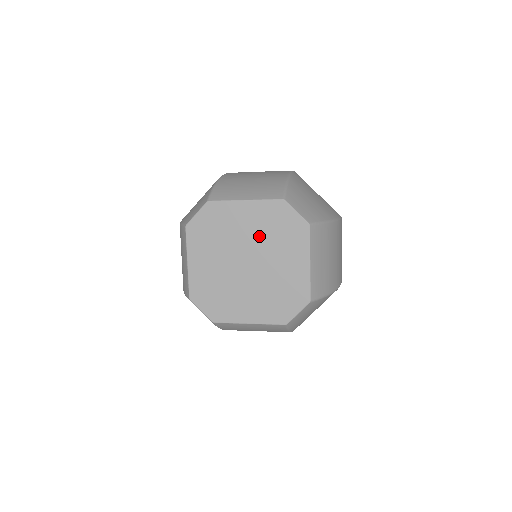
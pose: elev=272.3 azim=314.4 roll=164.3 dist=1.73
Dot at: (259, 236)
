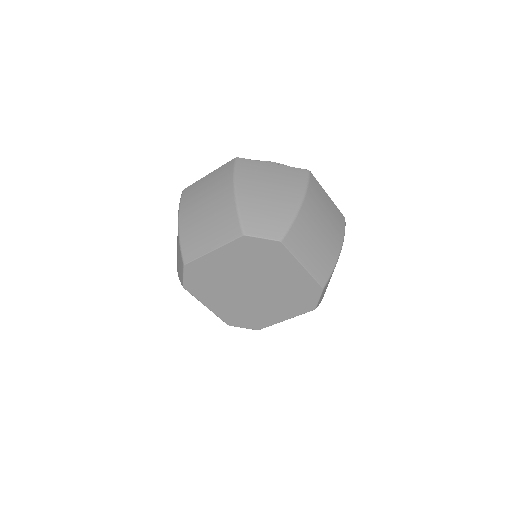
Dot at: (245, 268)
